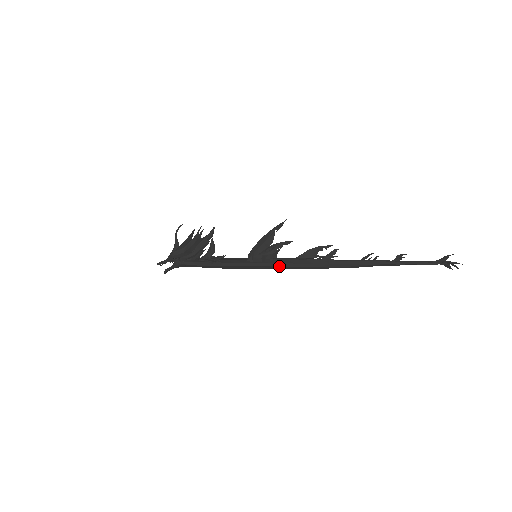
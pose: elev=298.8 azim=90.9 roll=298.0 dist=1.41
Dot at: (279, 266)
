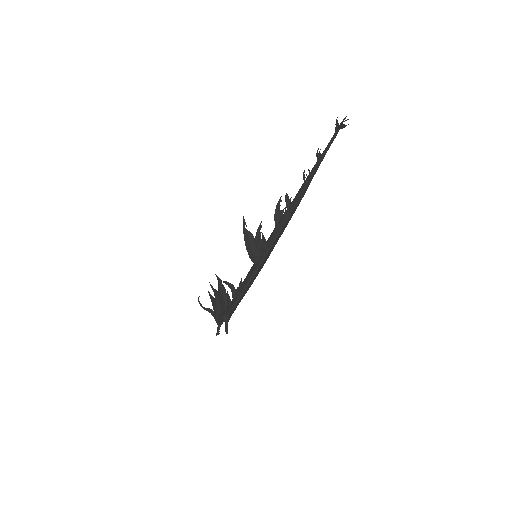
Dot at: (274, 243)
